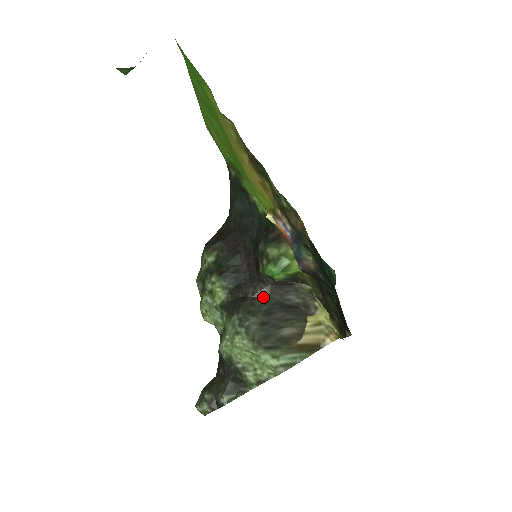
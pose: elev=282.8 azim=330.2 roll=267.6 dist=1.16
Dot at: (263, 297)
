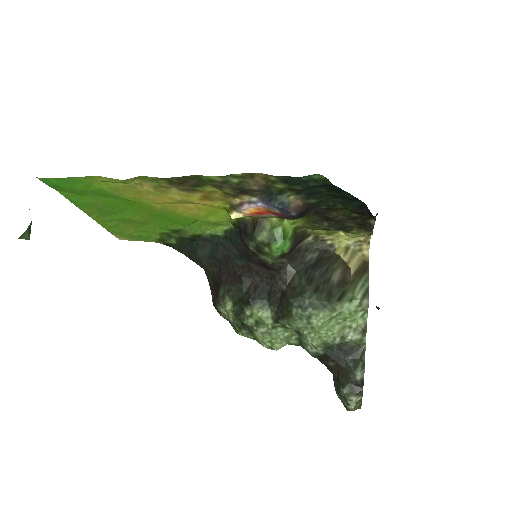
Dot at: (293, 277)
